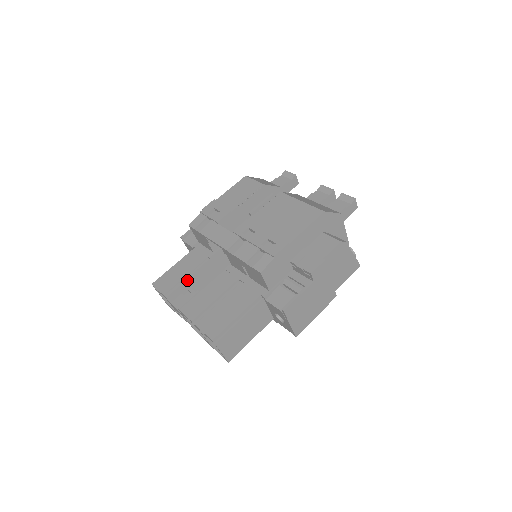
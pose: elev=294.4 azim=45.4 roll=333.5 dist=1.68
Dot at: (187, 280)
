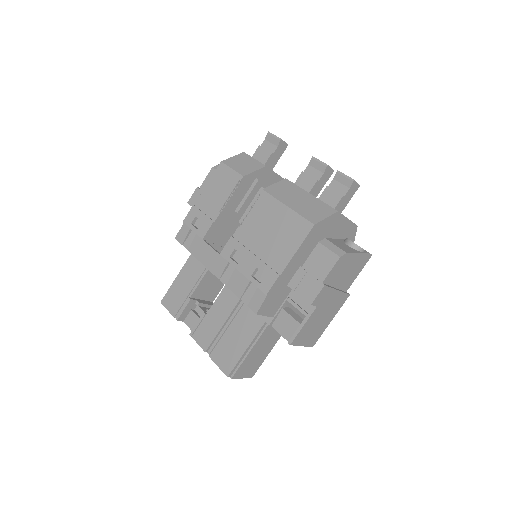
Dot at: (192, 296)
